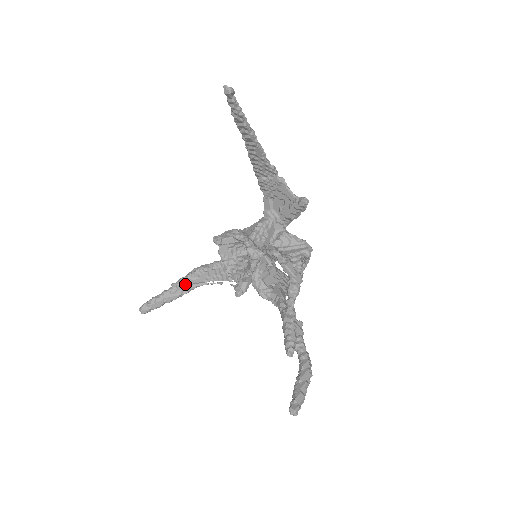
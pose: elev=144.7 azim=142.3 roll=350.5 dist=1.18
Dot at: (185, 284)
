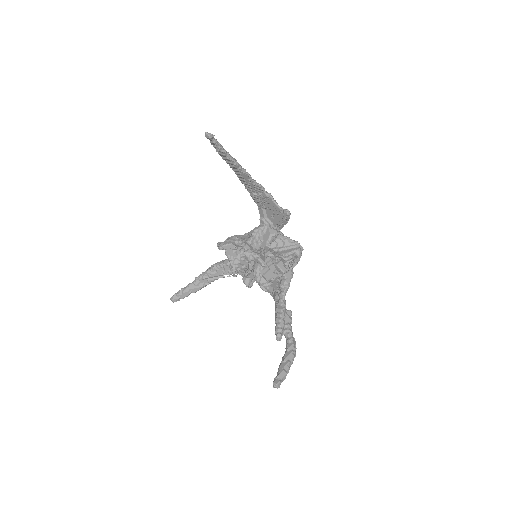
Dot at: (206, 277)
